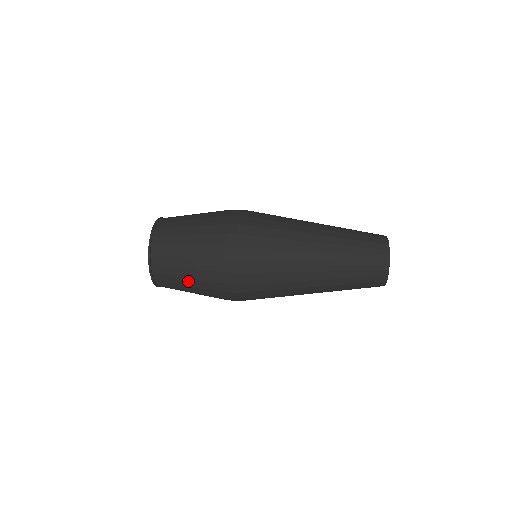
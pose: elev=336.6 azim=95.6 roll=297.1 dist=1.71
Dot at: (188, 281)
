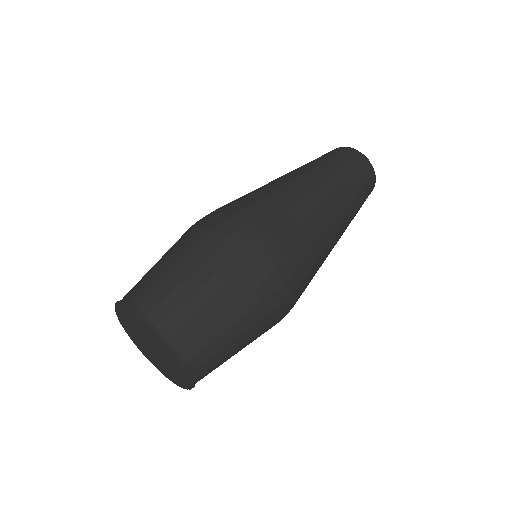
Dot at: (240, 348)
